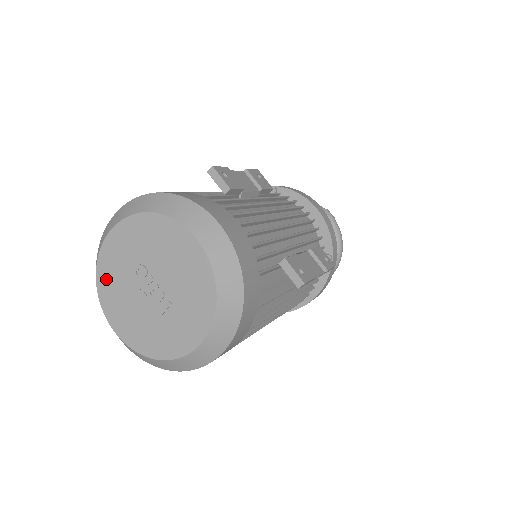
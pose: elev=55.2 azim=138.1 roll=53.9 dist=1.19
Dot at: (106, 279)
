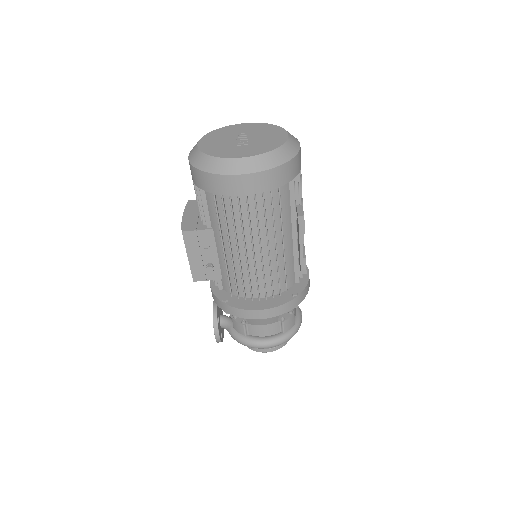
Dot at: (218, 132)
